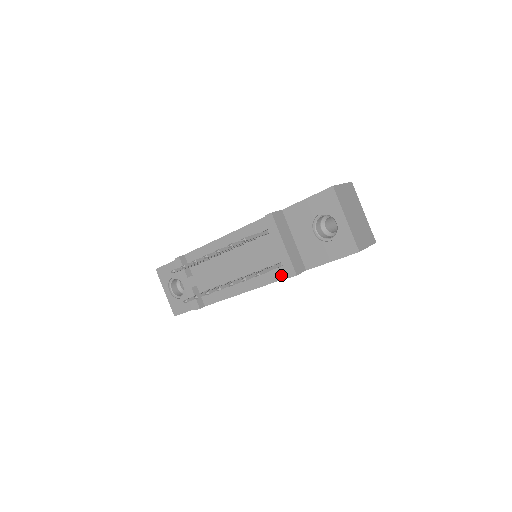
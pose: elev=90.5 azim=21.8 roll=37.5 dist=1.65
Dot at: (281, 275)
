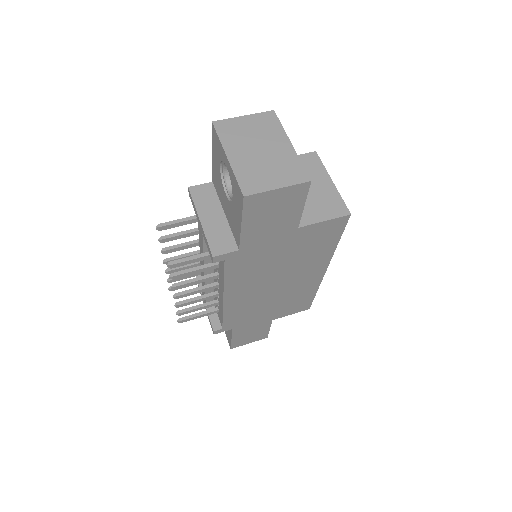
Dot at: (222, 264)
